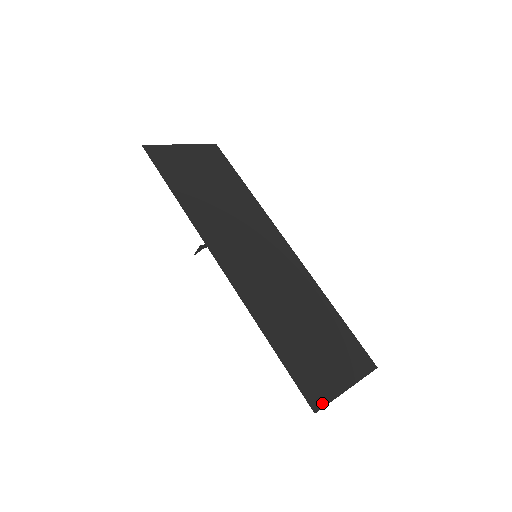
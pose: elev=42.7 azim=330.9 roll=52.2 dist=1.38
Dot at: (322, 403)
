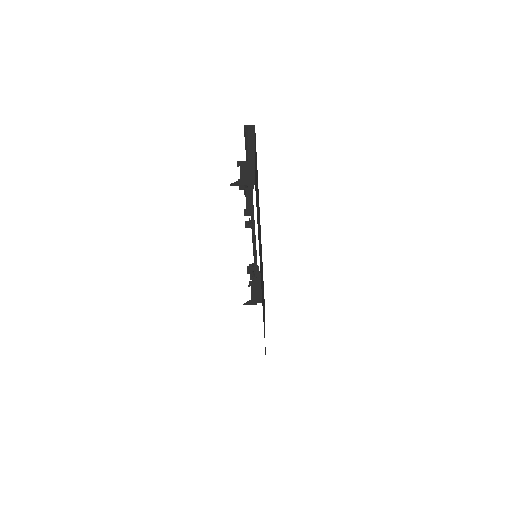
Dot at: occluded
